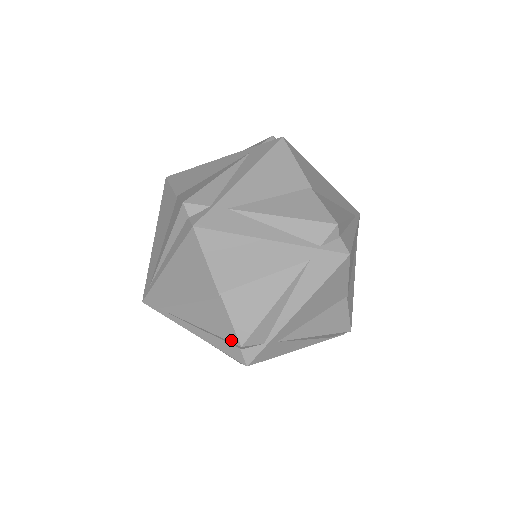
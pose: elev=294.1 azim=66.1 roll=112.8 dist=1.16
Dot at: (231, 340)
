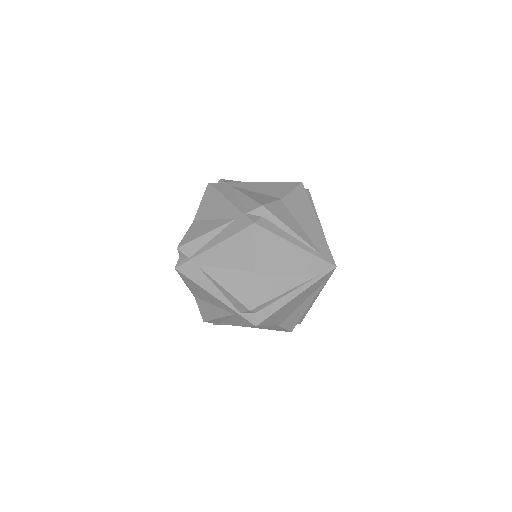
Dot at: occluded
